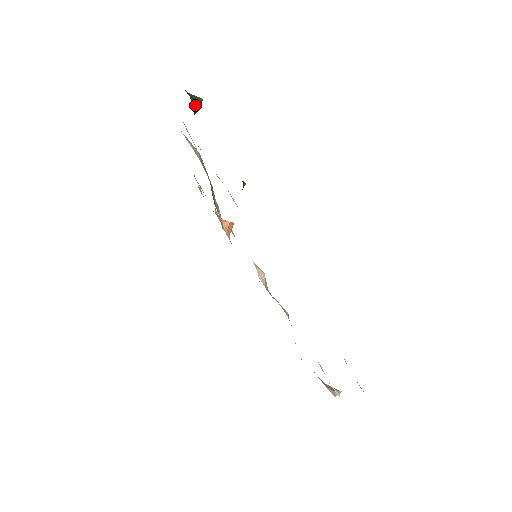
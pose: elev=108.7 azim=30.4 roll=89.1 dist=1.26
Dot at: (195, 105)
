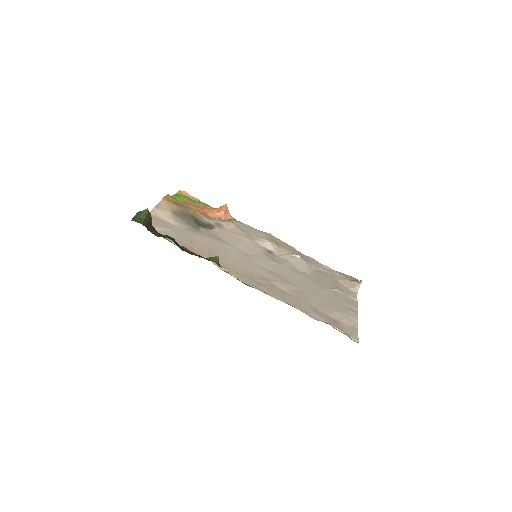
Dot at: (148, 221)
